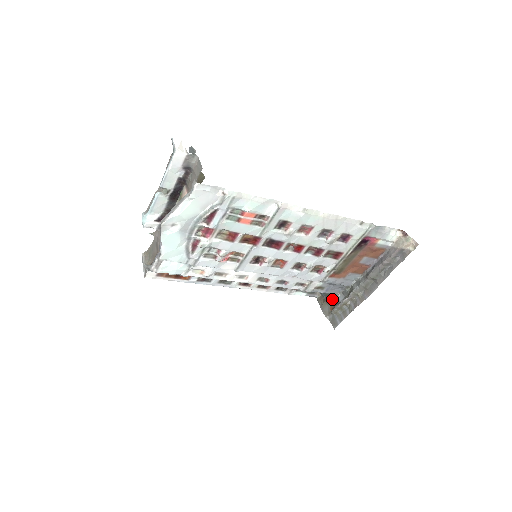
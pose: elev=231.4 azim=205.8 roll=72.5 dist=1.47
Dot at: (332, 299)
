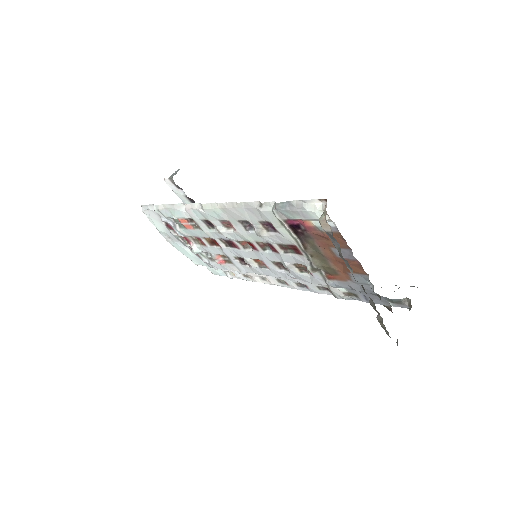
Dot at: occluded
